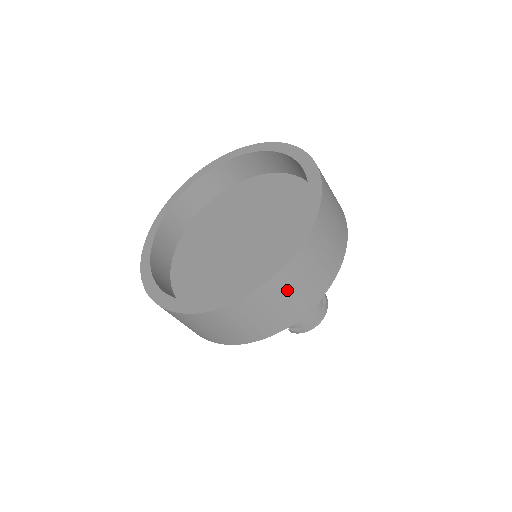
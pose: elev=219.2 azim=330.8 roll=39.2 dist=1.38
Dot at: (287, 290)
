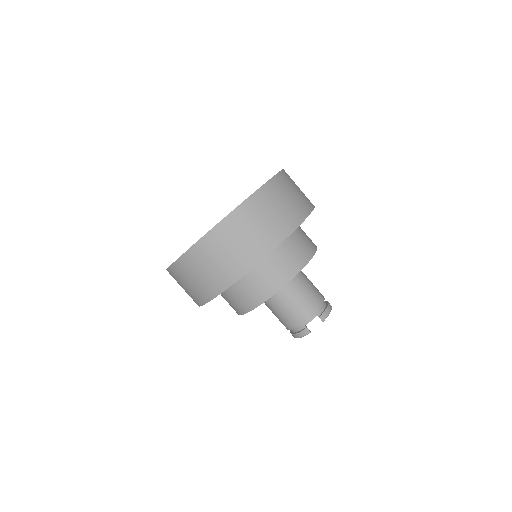
Dot at: occluded
